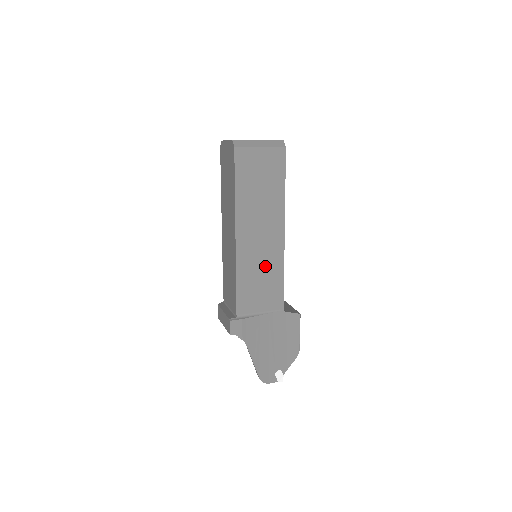
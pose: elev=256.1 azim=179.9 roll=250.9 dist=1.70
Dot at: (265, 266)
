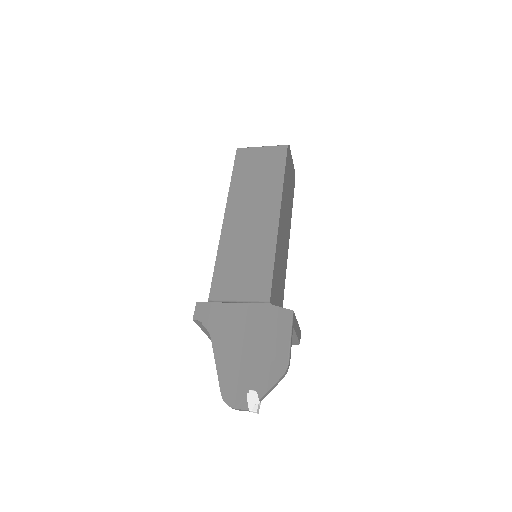
Dot at: (252, 249)
